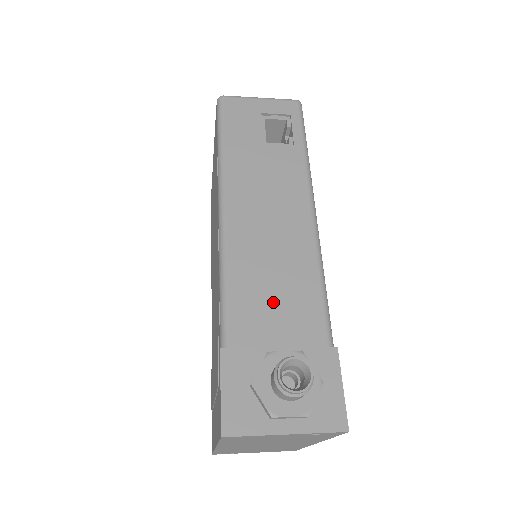
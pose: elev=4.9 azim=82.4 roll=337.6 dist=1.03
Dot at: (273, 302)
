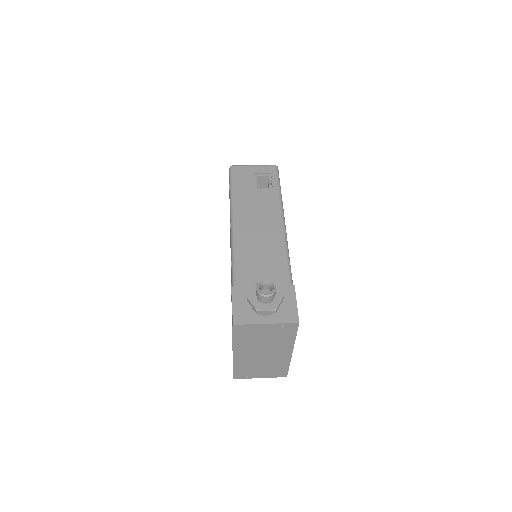
Dot at: (260, 266)
